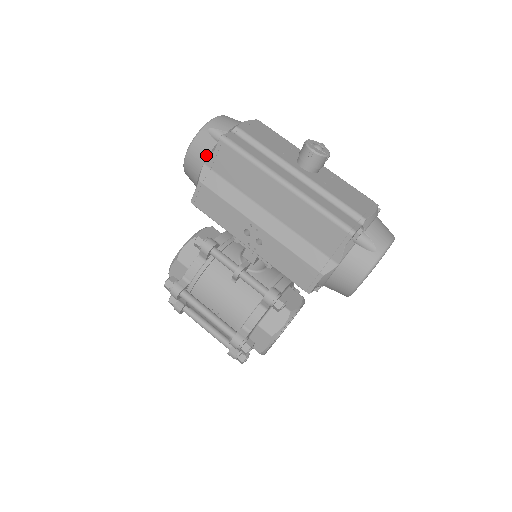
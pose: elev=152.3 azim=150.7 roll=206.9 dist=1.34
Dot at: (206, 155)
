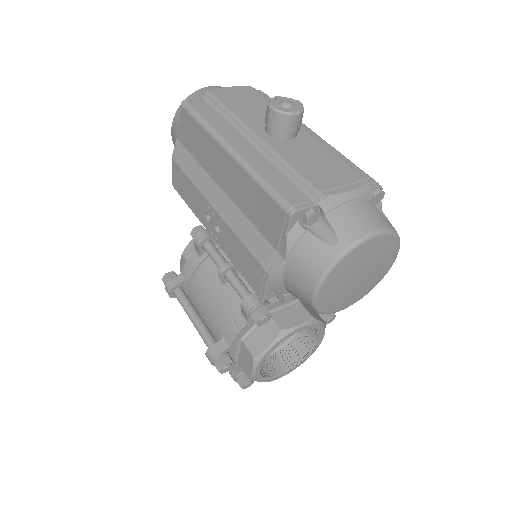
Dot at: occluded
